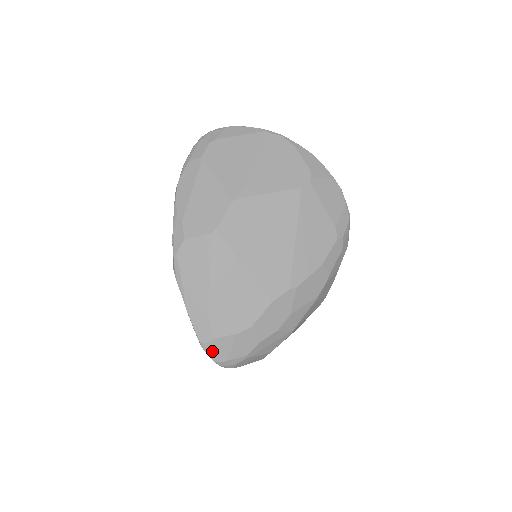
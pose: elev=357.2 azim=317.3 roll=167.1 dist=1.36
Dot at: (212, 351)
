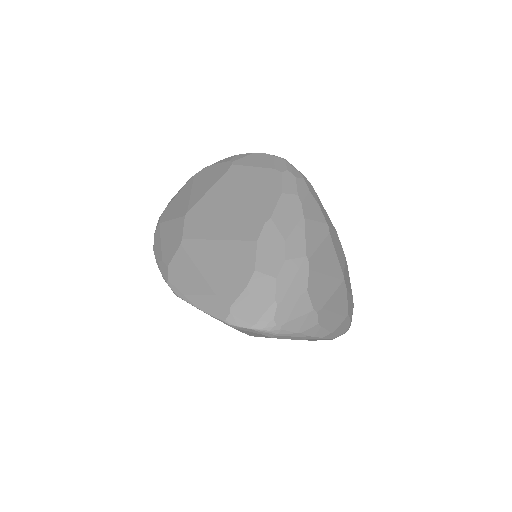
Dot at: (239, 319)
